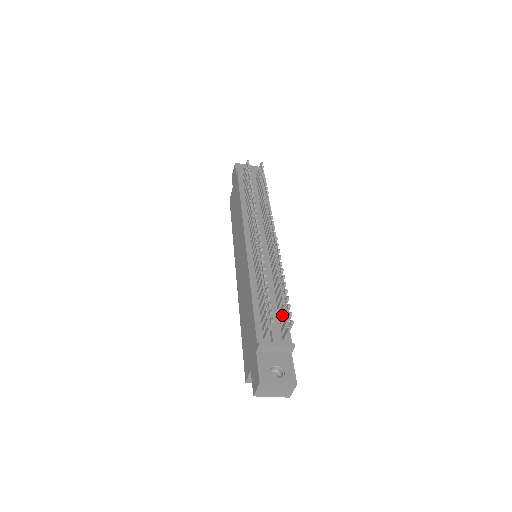
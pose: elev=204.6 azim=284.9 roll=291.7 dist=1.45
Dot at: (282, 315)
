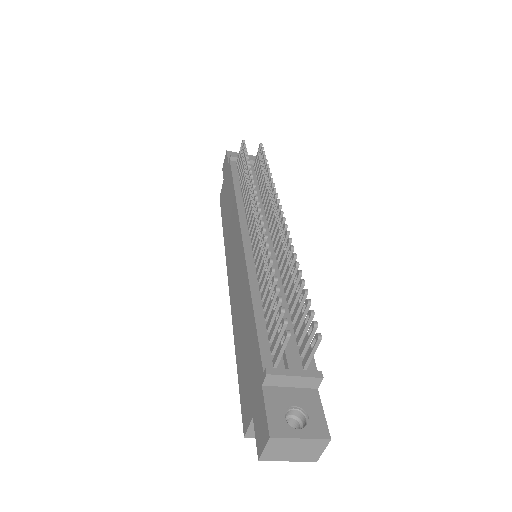
Dot at: (300, 329)
